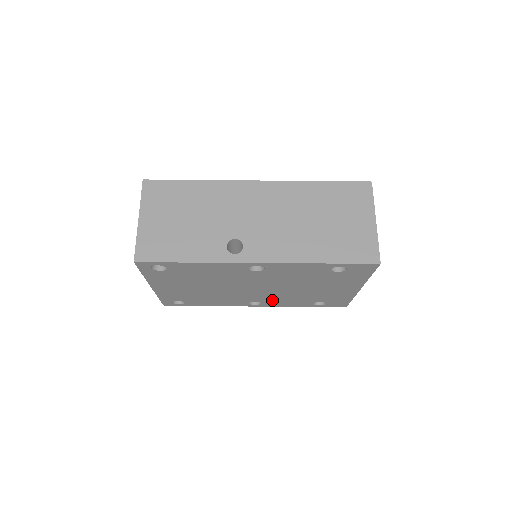
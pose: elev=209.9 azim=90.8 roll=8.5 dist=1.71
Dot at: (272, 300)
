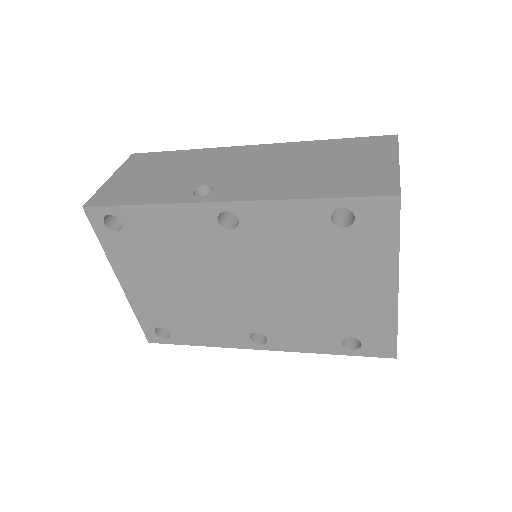
Dot at: (279, 329)
